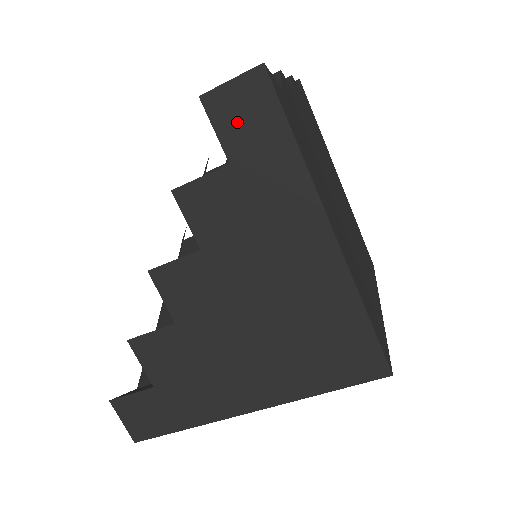
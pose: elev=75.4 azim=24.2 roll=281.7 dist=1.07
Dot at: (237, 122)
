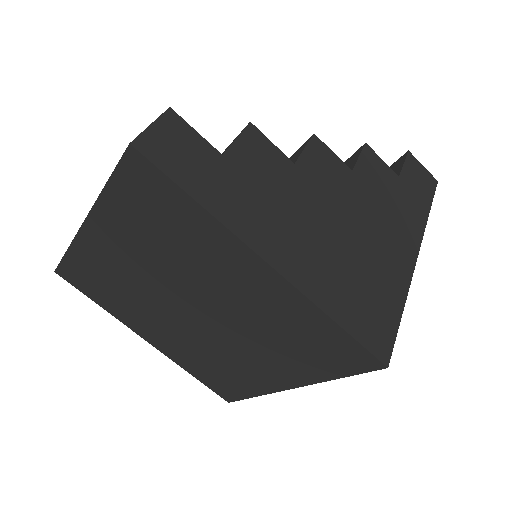
Dot at: (414, 175)
